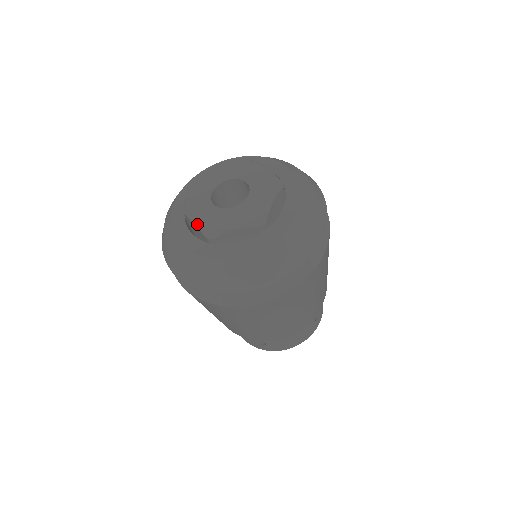
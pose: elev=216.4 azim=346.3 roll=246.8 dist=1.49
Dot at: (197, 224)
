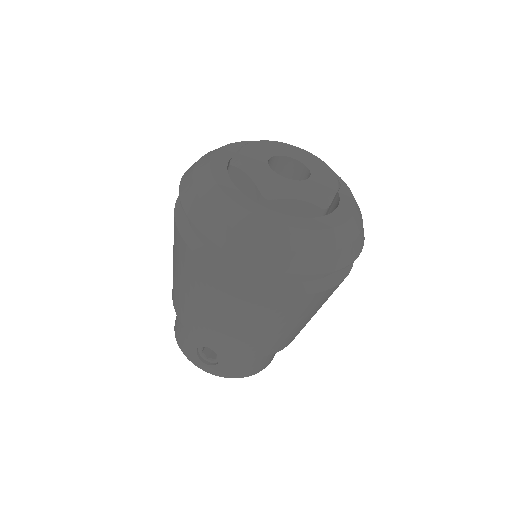
Dot at: (255, 179)
